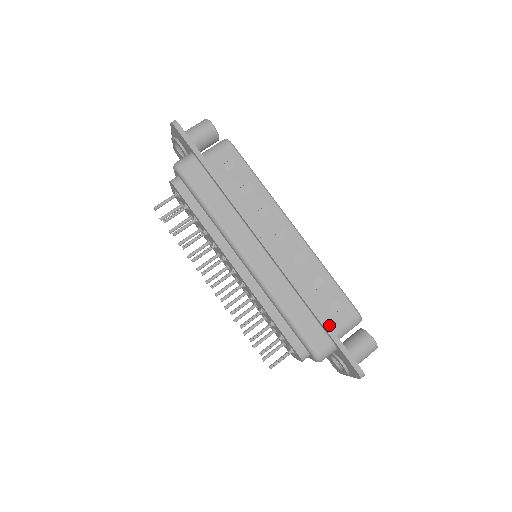
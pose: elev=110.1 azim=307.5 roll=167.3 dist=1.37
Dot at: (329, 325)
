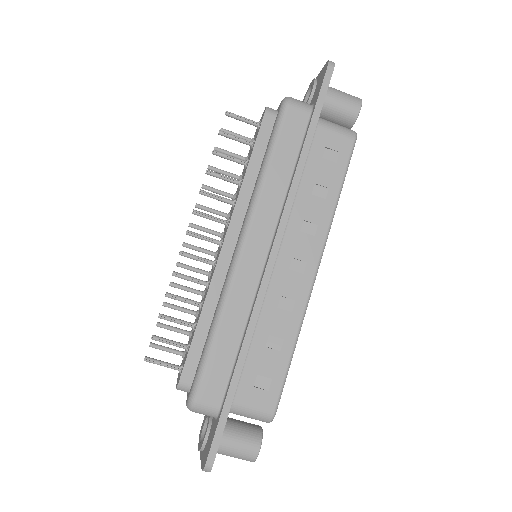
Dot at: (237, 390)
